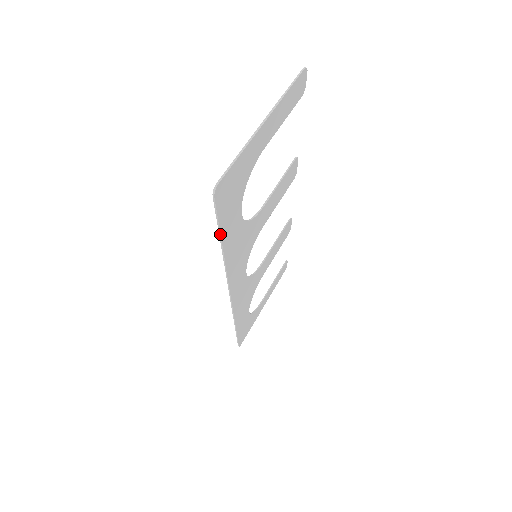
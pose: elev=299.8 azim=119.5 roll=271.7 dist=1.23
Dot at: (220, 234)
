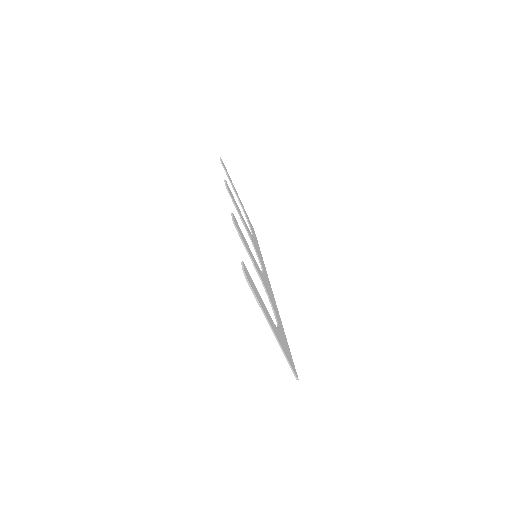
Dot at: (288, 346)
